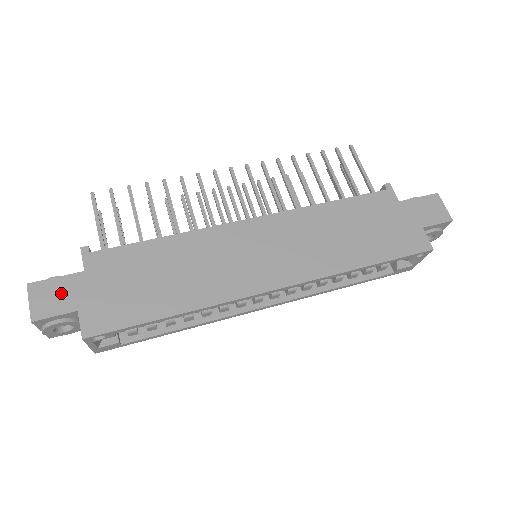
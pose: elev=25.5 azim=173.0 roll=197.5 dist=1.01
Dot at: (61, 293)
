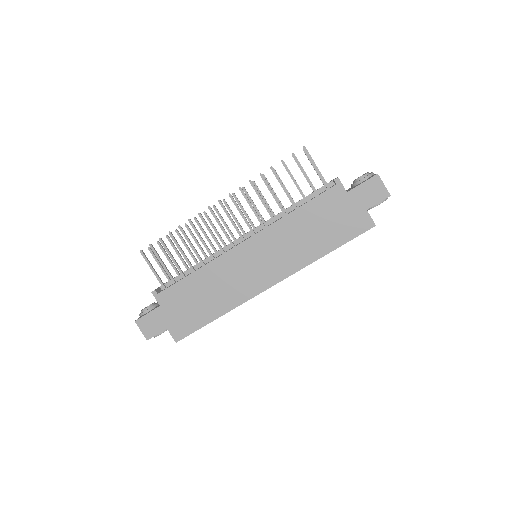
Dot at: (154, 322)
